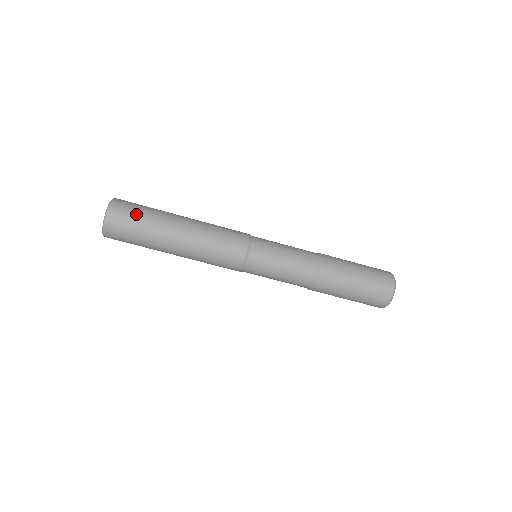
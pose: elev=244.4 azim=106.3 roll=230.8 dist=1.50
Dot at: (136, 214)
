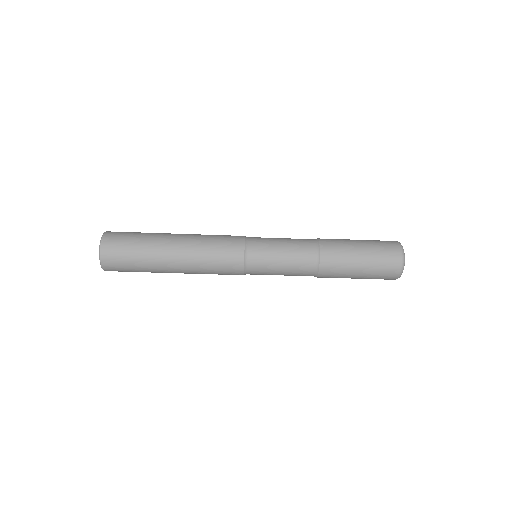
Dot at: (128, 256)
